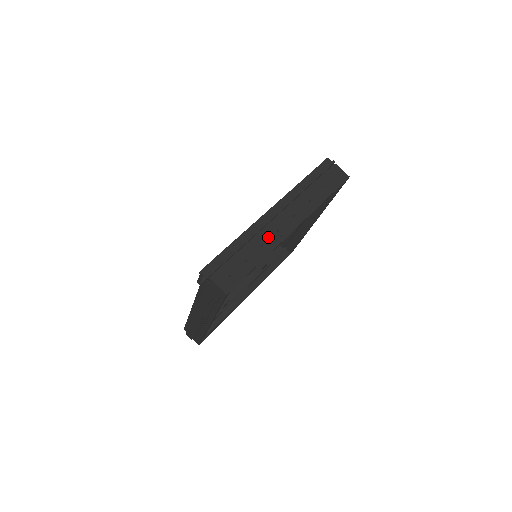
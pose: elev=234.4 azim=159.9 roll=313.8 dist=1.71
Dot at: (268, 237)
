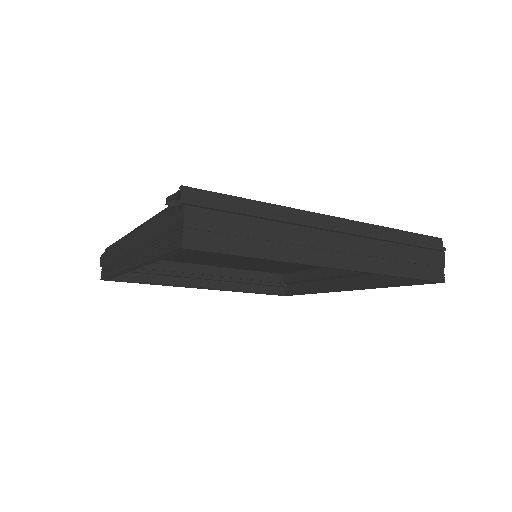
Dot at: (302, 242)
